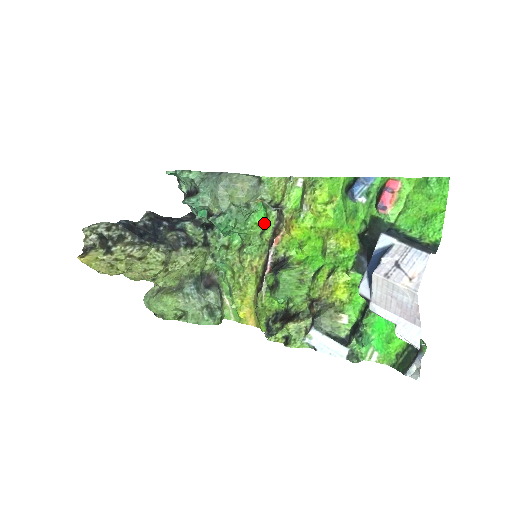
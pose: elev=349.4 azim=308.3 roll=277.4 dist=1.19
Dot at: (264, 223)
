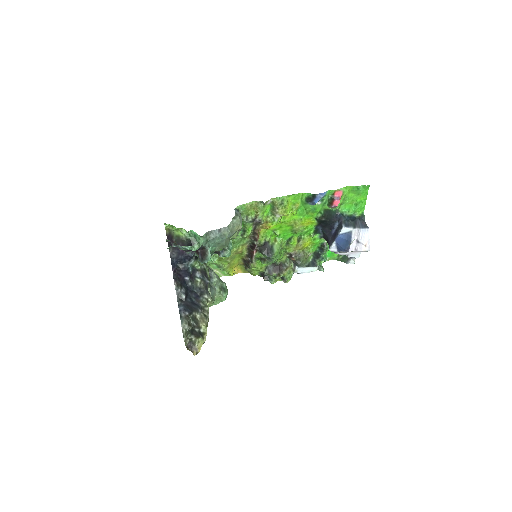
Dot at: occluded
